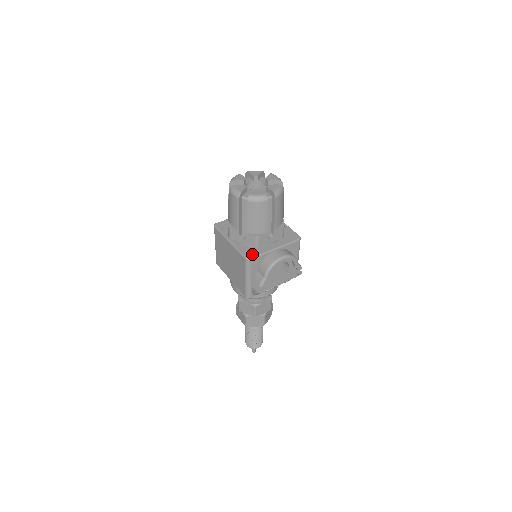
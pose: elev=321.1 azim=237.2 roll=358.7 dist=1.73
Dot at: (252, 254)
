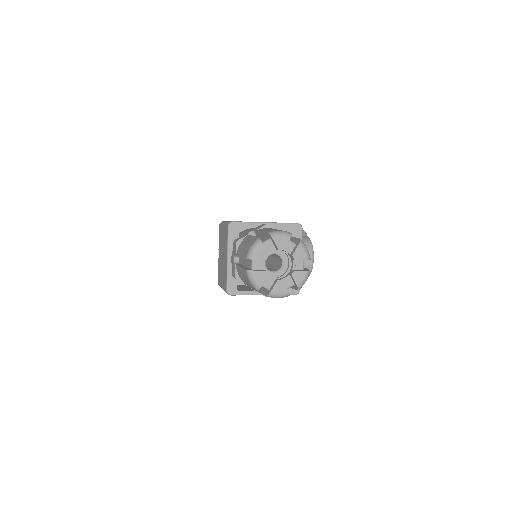
Dot at: occluded
